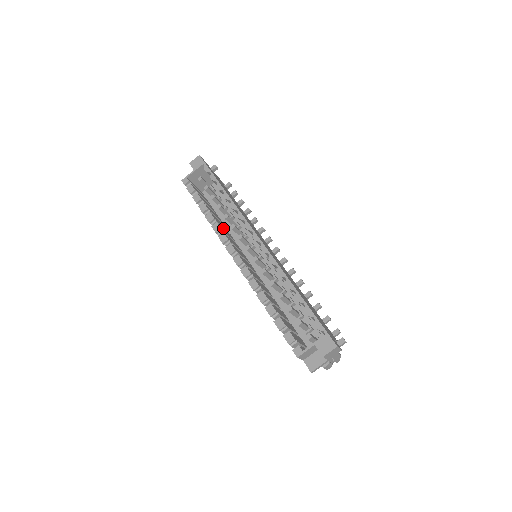
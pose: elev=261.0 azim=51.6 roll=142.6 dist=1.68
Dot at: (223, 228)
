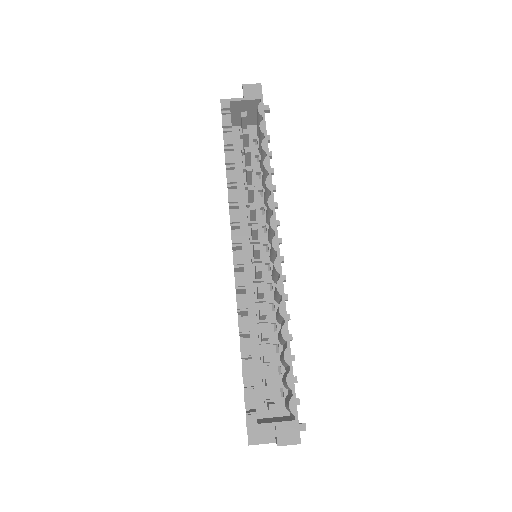
Dot at: occluded
